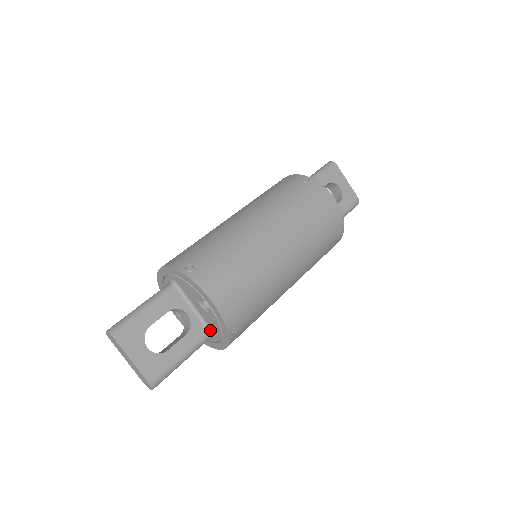
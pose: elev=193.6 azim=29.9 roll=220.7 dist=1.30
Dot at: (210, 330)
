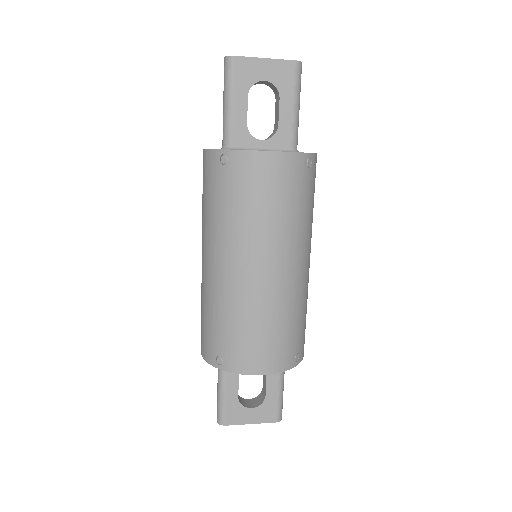
Dot at: occluded
